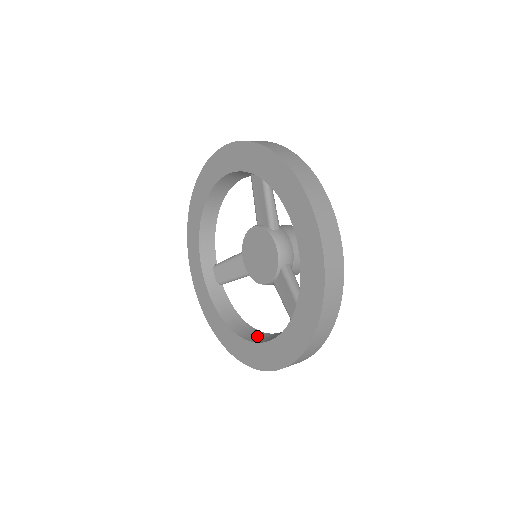
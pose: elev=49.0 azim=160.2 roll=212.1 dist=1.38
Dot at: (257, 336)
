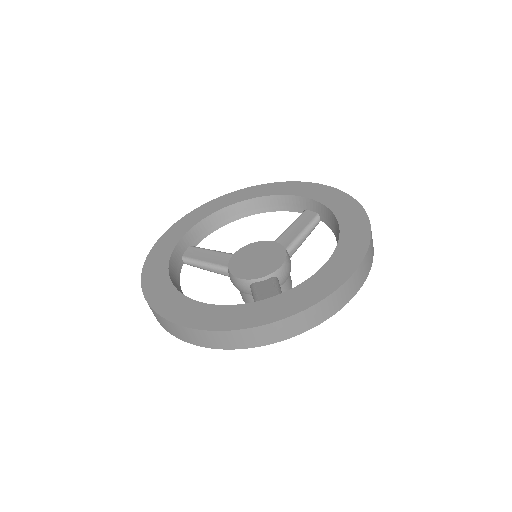
Dot at: occluded
